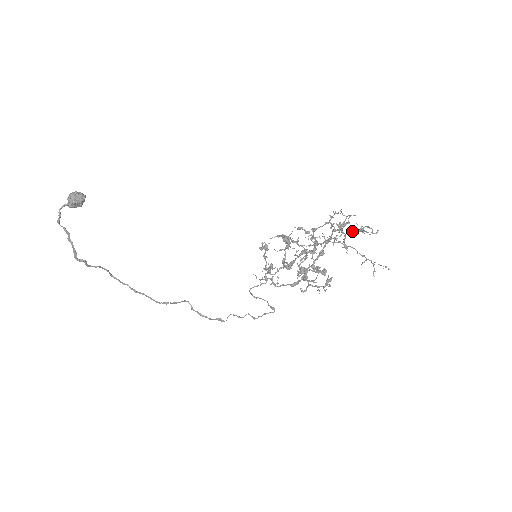
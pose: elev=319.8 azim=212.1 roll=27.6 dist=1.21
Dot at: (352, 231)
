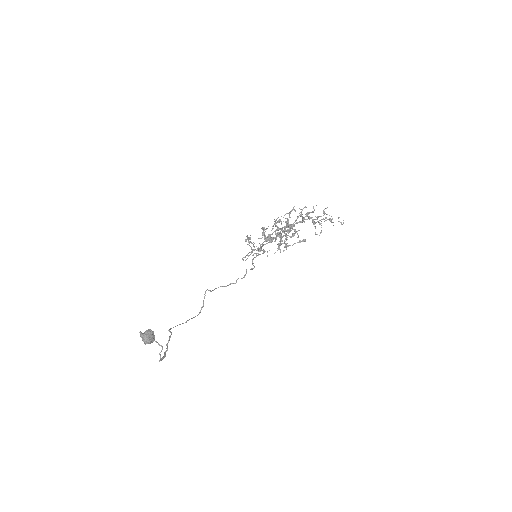
Dot at: occluded
